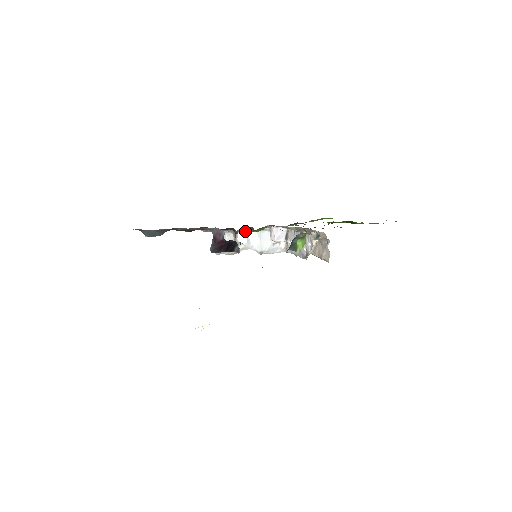
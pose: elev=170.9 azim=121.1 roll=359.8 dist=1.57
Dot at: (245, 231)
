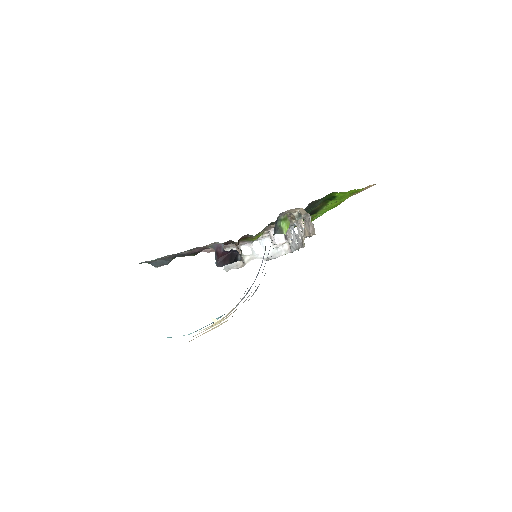
Dot at: (247, 243)
